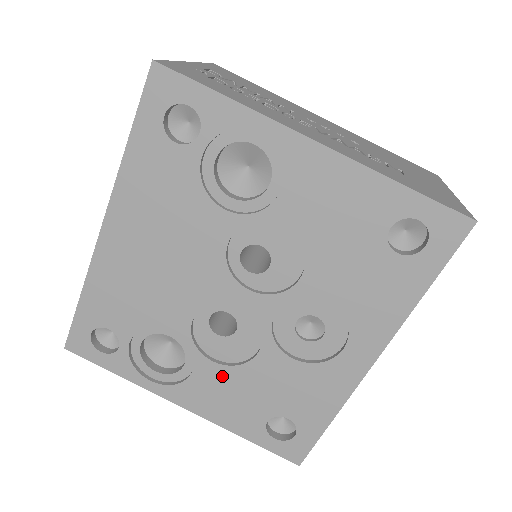
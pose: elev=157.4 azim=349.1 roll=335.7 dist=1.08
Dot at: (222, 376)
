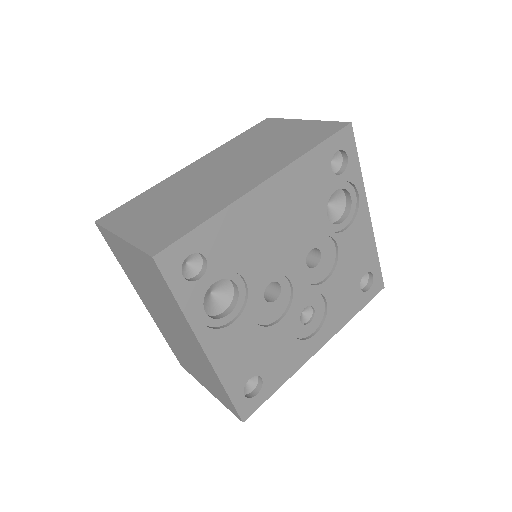
Dot at: (249, 332)
